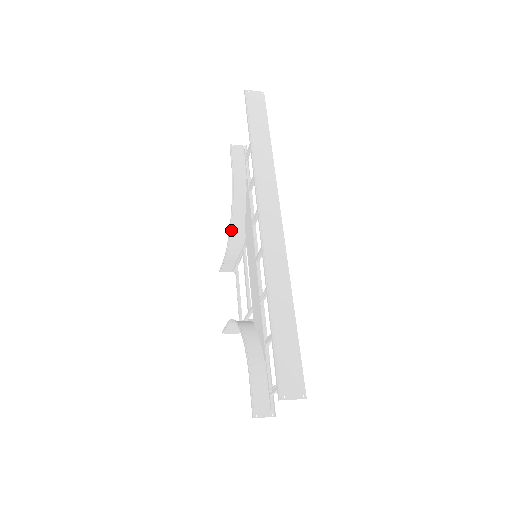
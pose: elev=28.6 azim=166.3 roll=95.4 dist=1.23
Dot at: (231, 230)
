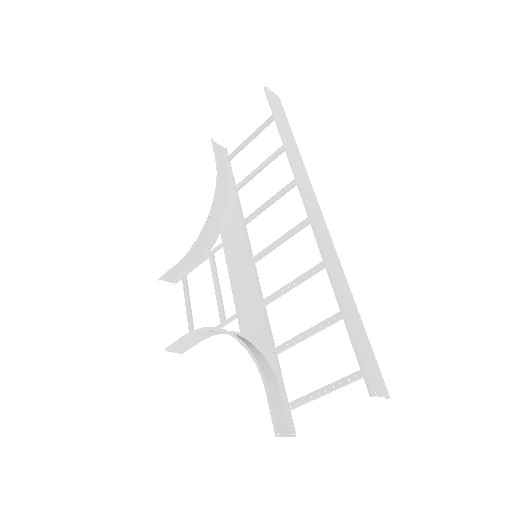
Dot at: (204, 229)
